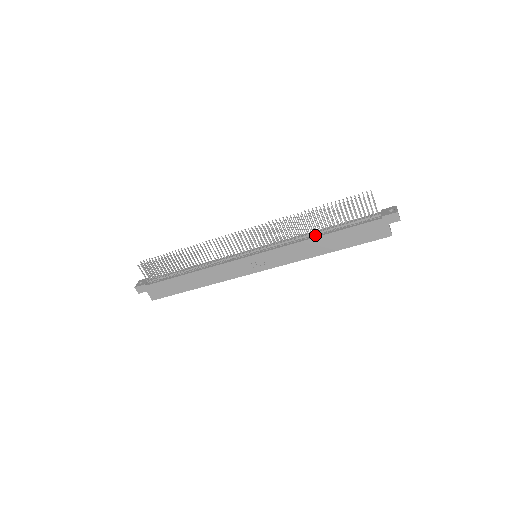
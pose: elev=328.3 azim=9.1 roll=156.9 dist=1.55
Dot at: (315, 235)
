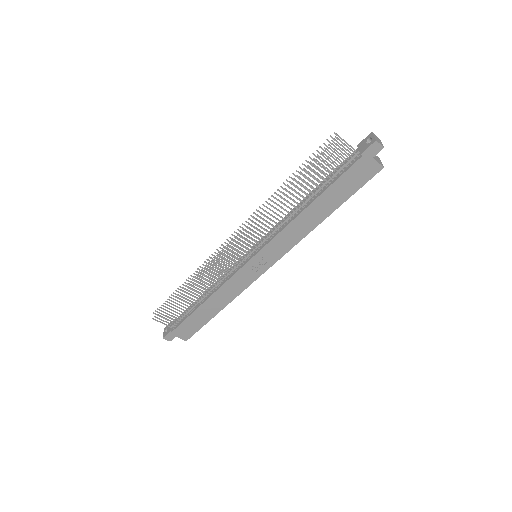
Dot at: (302, 208)
